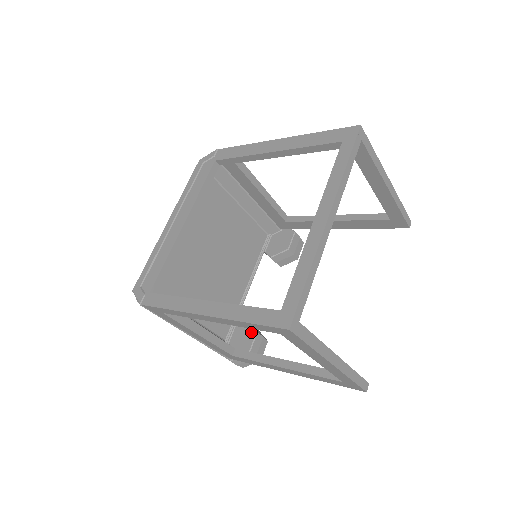
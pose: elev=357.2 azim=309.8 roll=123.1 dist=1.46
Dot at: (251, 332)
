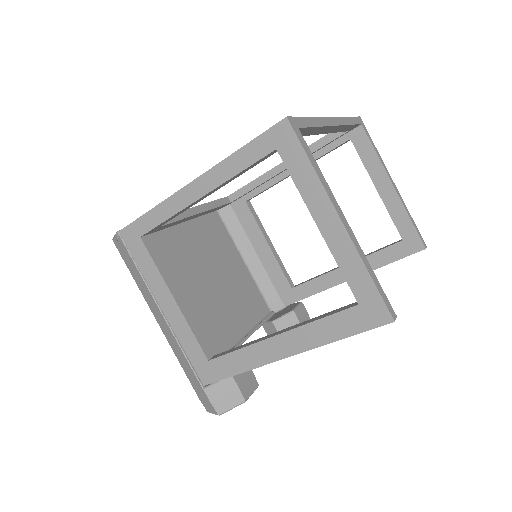
Dot at: occluded
